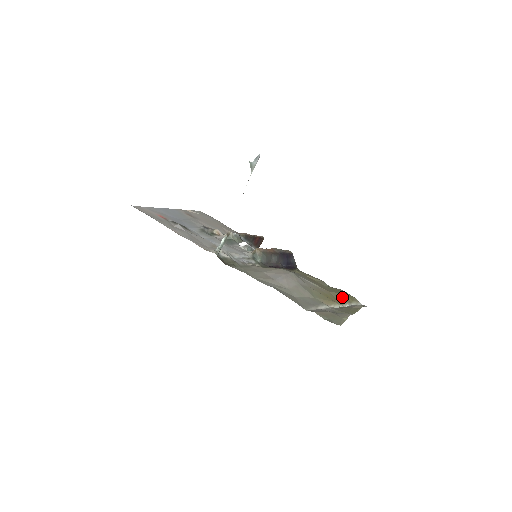
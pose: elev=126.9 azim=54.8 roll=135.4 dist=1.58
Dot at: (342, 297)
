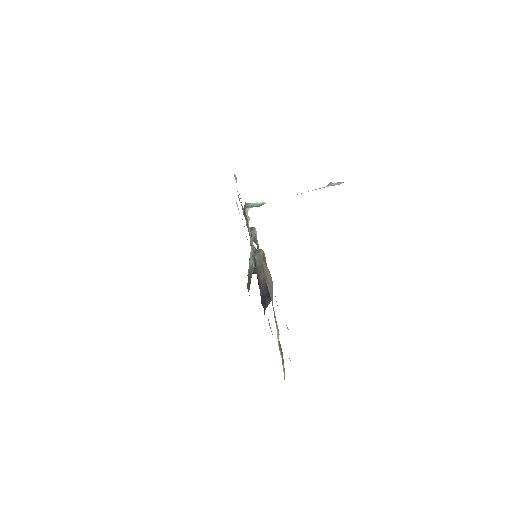
Dot at: (281, 349)
